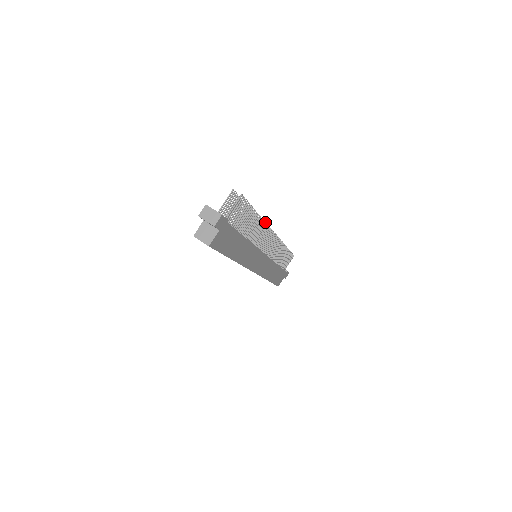
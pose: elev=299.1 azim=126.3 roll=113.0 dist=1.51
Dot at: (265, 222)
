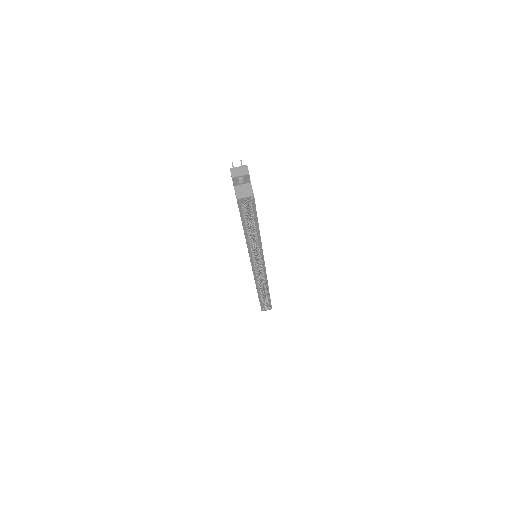
Dot at: occluded
